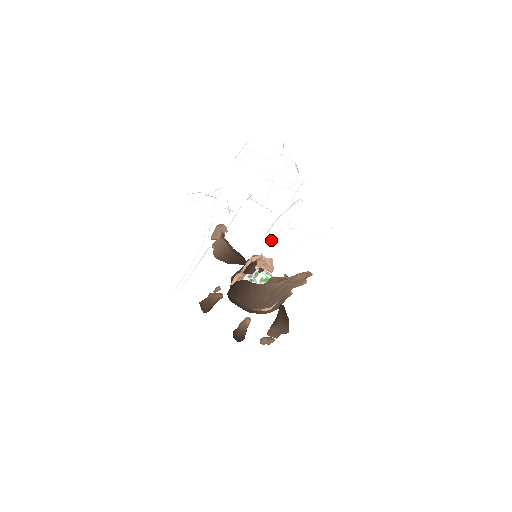
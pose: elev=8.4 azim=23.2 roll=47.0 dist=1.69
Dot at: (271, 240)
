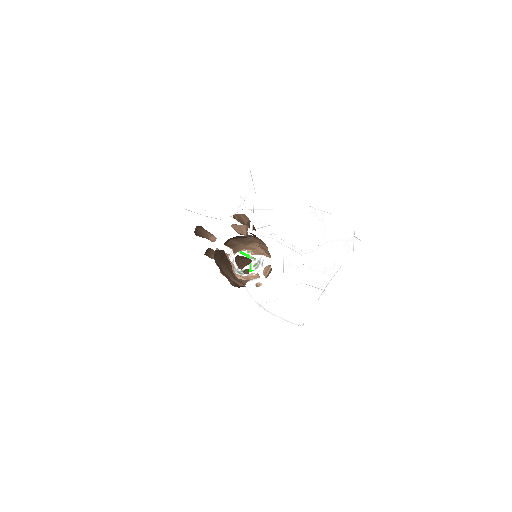
Dot at: (256, 292)
